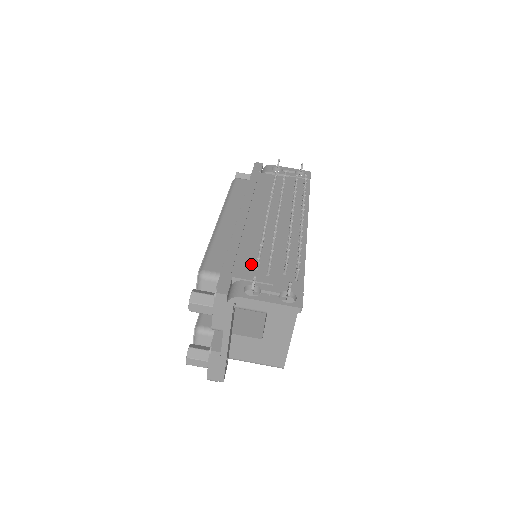
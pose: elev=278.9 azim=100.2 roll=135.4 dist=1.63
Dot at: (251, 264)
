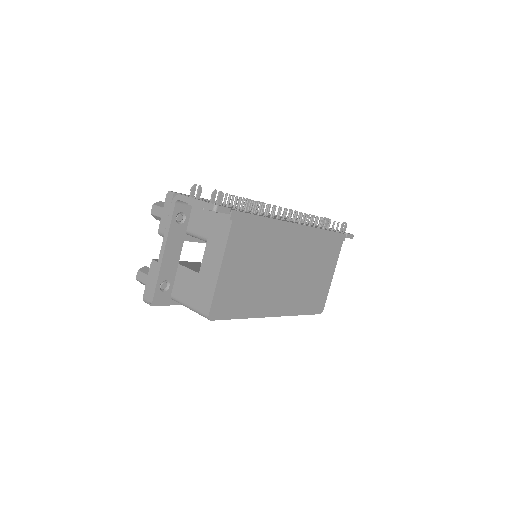
Dot at: occluded
